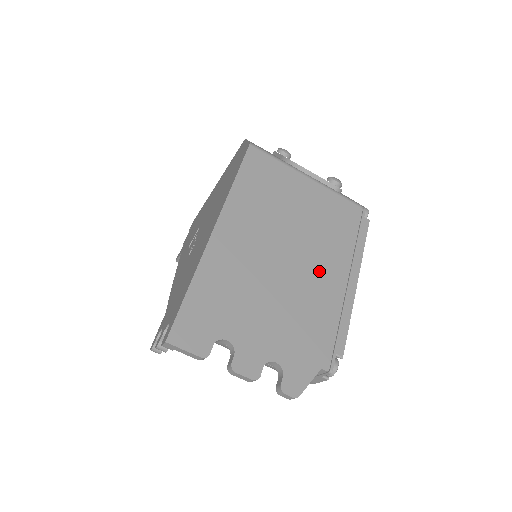
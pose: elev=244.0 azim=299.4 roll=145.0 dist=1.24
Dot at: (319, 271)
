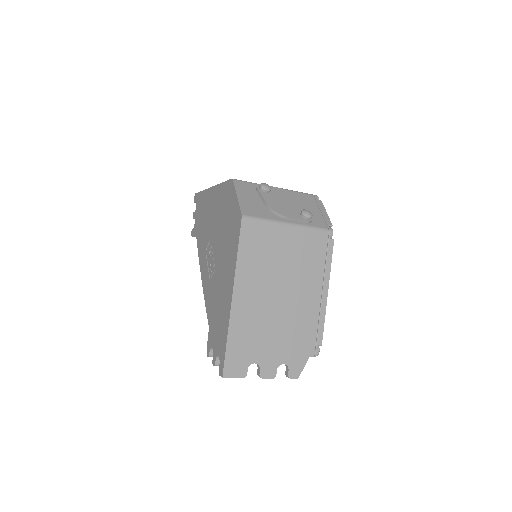
Dot at: (302, 296)
